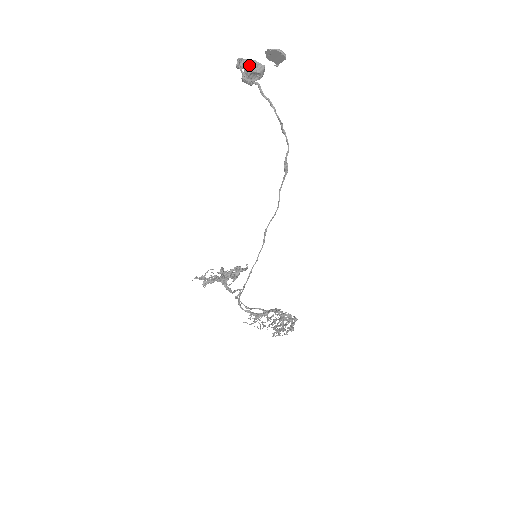
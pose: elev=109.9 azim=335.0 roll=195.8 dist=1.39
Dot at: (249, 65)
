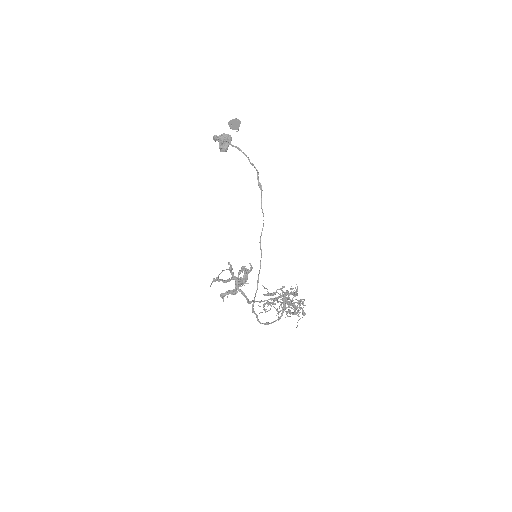
Dot at: (221, 137)
